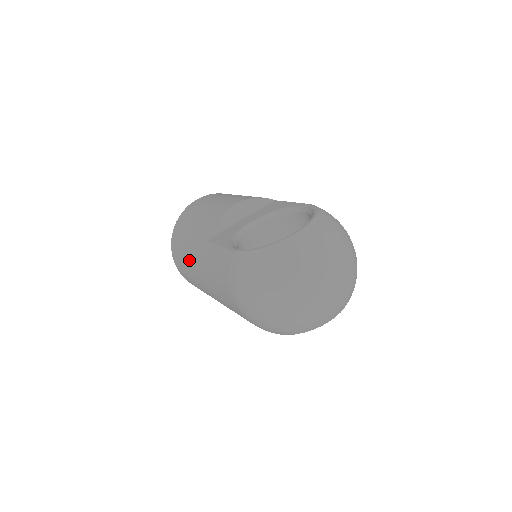
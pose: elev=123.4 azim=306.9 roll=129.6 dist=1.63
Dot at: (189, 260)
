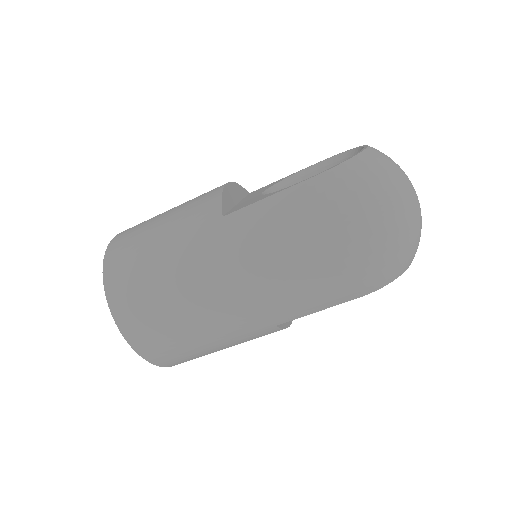
Dot at: (180, 273)
